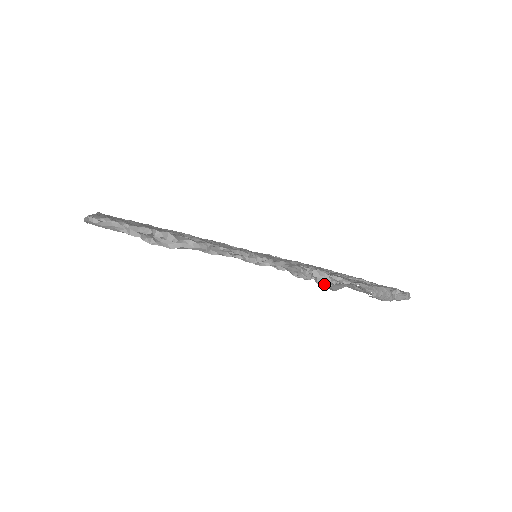
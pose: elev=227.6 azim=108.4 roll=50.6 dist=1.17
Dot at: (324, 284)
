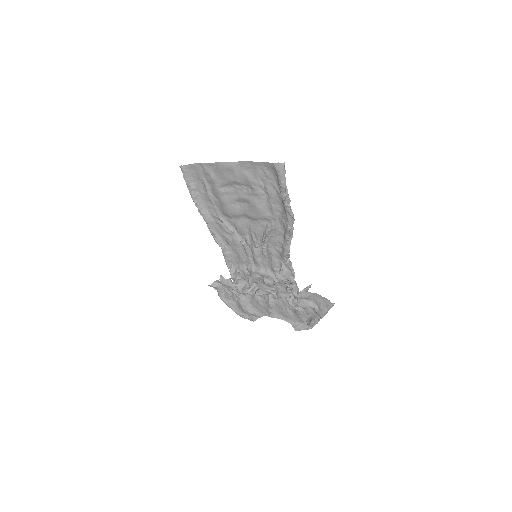
Dot at: (294, 292)
